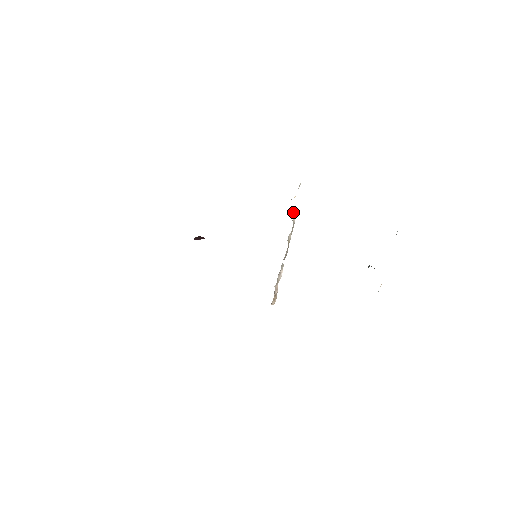
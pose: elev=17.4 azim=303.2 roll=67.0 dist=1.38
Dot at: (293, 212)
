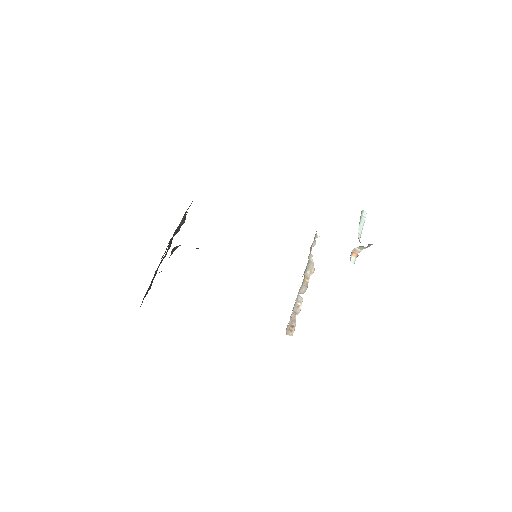
Dot at: (310, 254)
